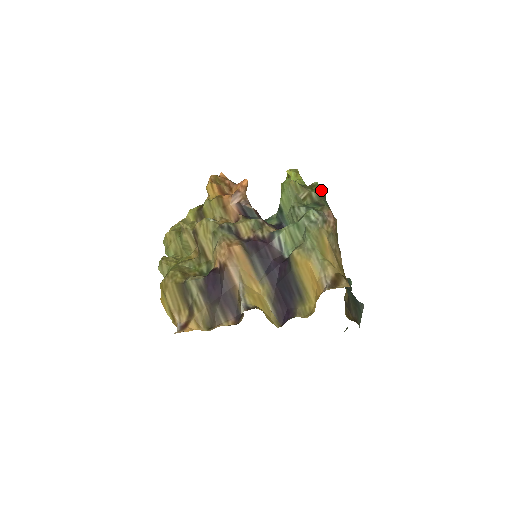
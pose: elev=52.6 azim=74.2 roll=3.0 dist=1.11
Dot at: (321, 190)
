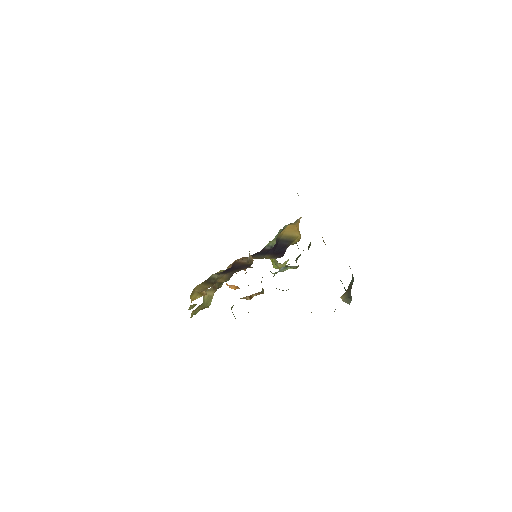
Dot at: occluded
